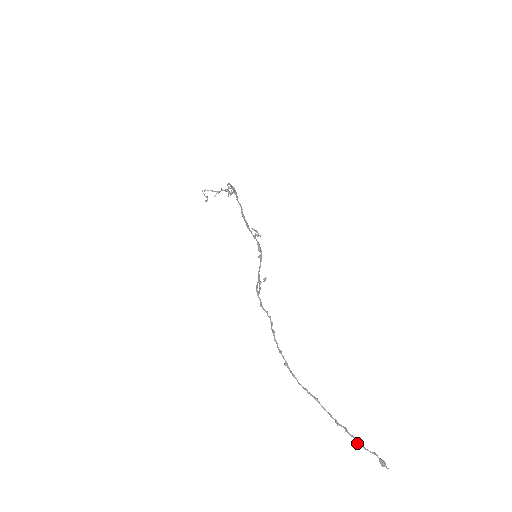
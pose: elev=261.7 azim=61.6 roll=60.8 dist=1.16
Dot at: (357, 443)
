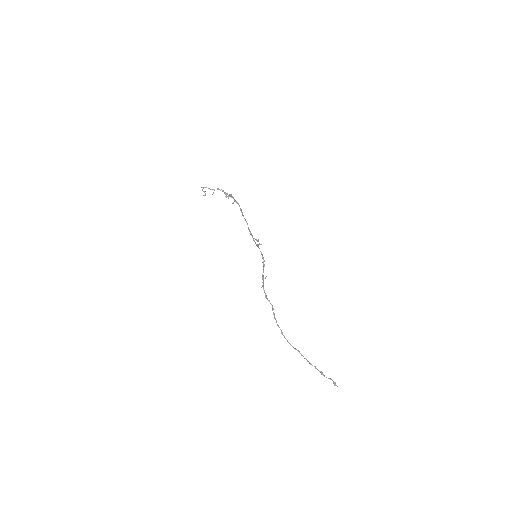
Dot at: (321, 374)
